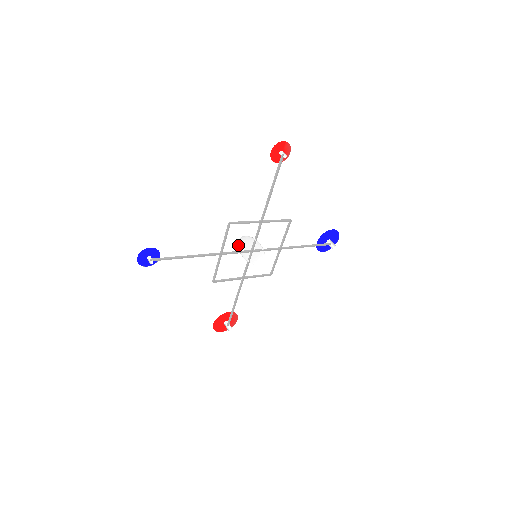
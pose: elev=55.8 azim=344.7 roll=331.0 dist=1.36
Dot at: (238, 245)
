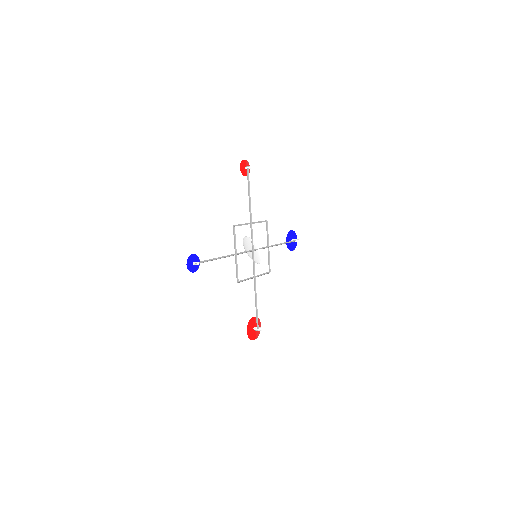
Dot at: occluded
